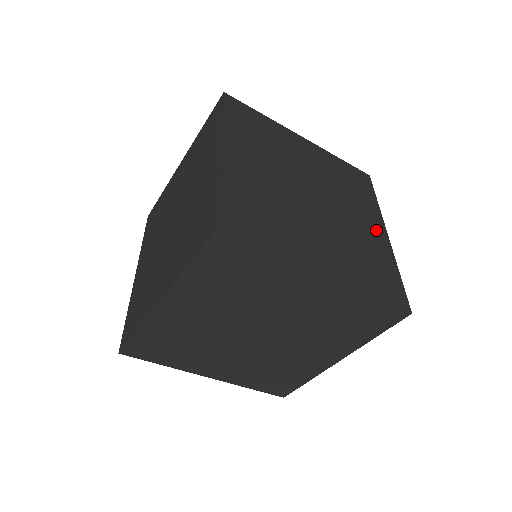
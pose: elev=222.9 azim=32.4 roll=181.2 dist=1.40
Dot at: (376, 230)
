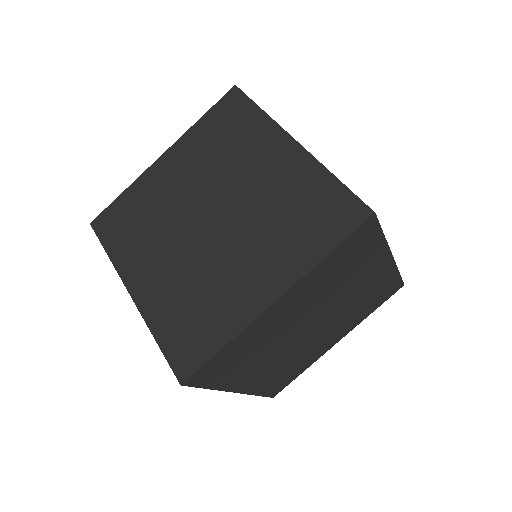
Dot at: occluded
